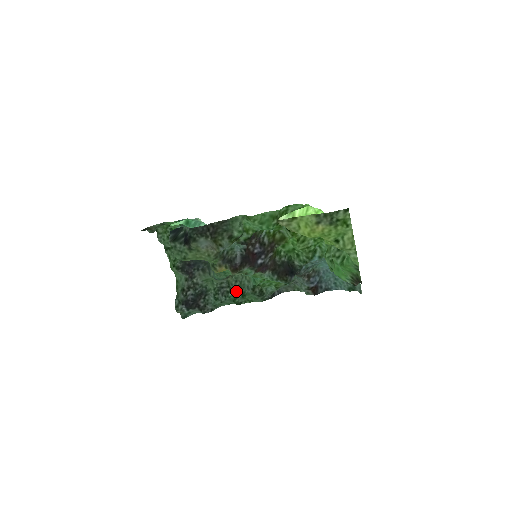
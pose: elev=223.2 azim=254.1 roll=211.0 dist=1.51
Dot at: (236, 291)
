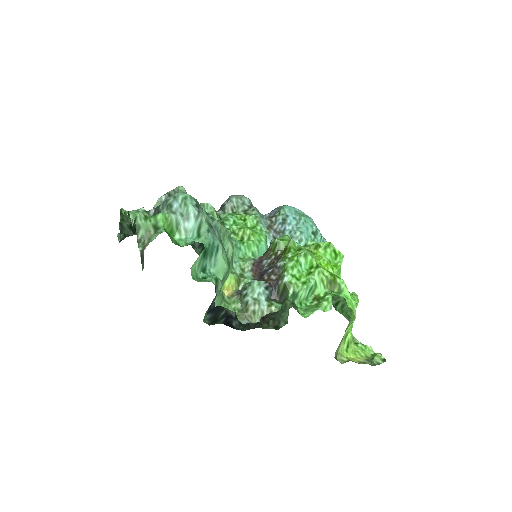
Dot at: occluded
